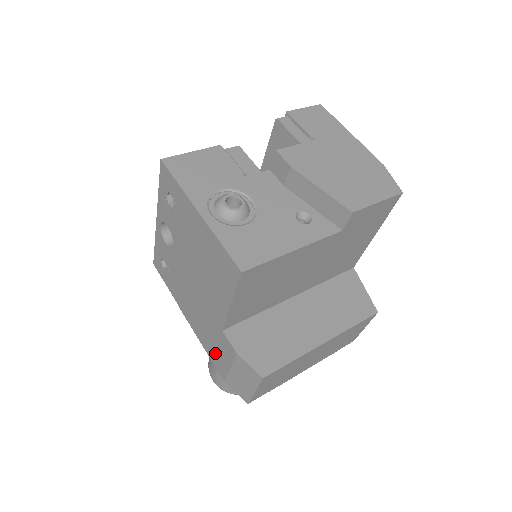
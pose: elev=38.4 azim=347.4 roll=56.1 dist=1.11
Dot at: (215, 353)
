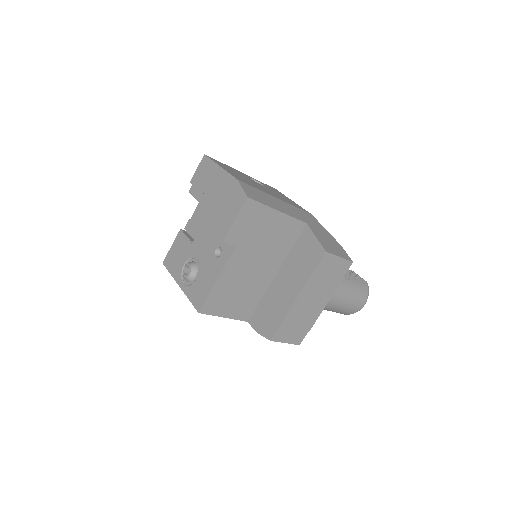
Dot at: occluded
